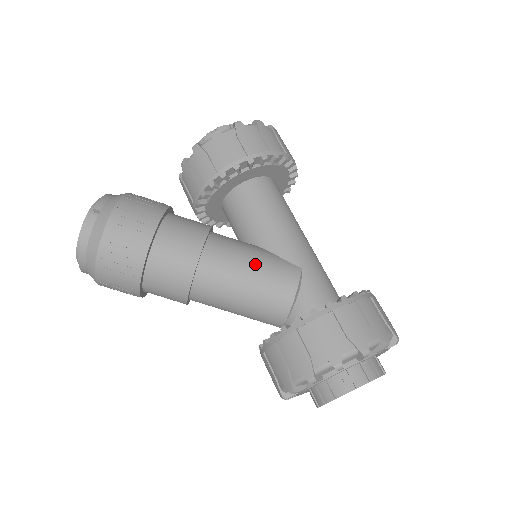
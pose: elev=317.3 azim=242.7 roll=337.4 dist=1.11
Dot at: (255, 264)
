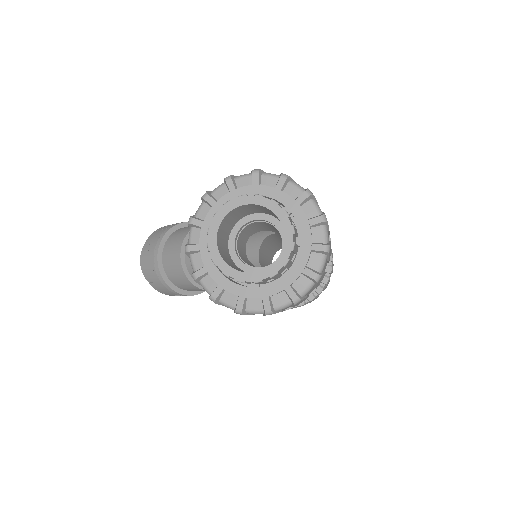
Dot at: occluded
